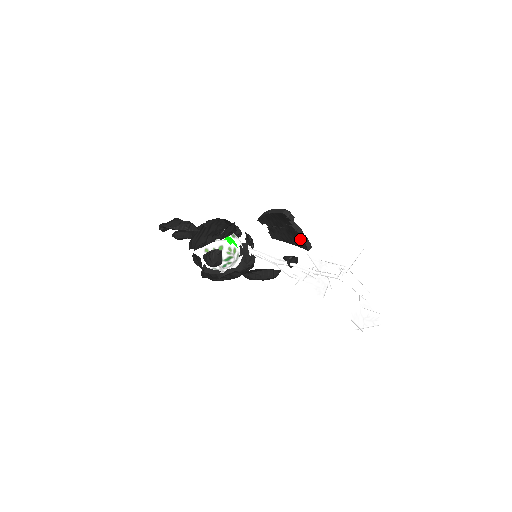
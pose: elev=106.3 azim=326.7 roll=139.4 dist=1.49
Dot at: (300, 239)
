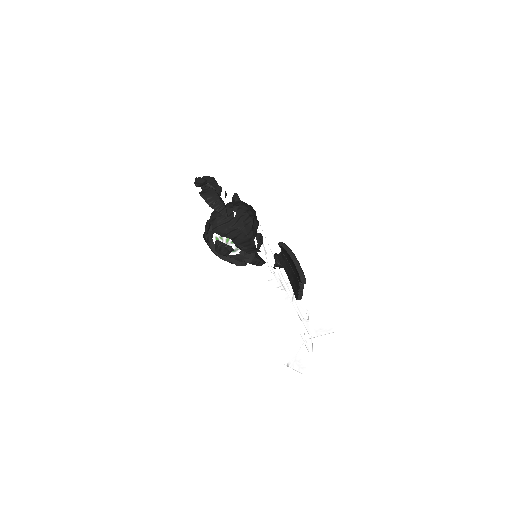
Dot at: (297, 289)
